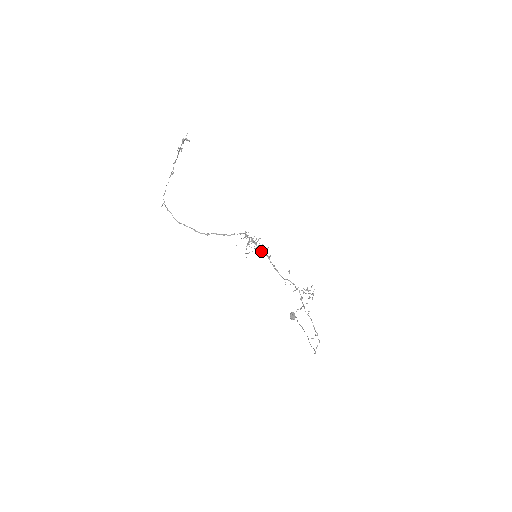
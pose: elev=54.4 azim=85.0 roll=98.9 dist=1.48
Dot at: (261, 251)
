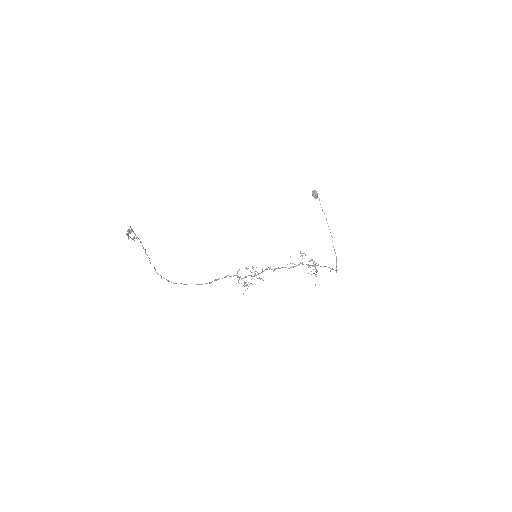
Dot at: occluded
